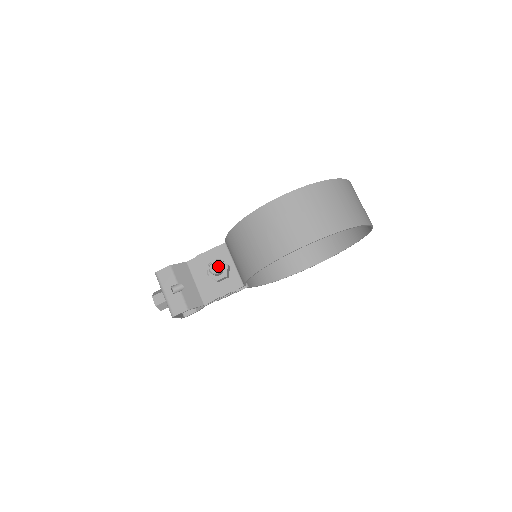
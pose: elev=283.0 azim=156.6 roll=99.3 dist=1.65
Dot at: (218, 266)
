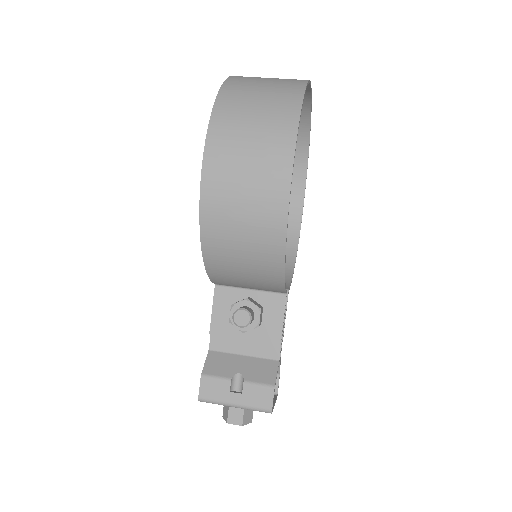
Dot at: (242, 312)
